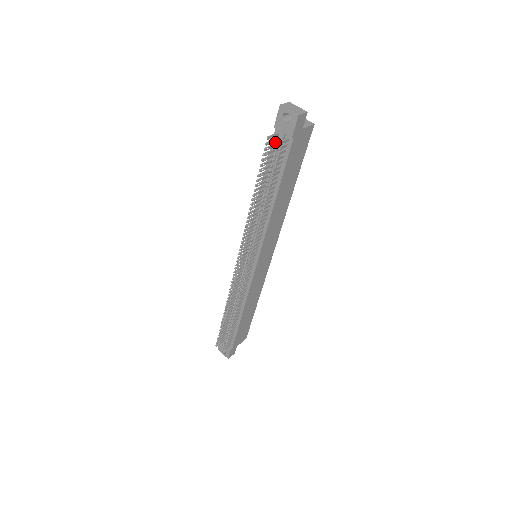
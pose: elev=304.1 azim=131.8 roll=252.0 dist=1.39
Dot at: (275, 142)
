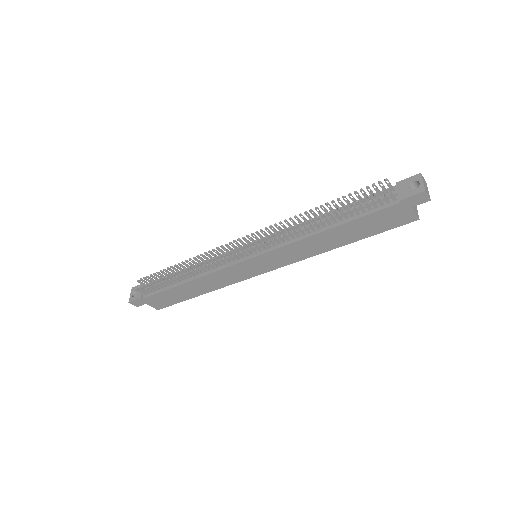
Dot at: occluded
